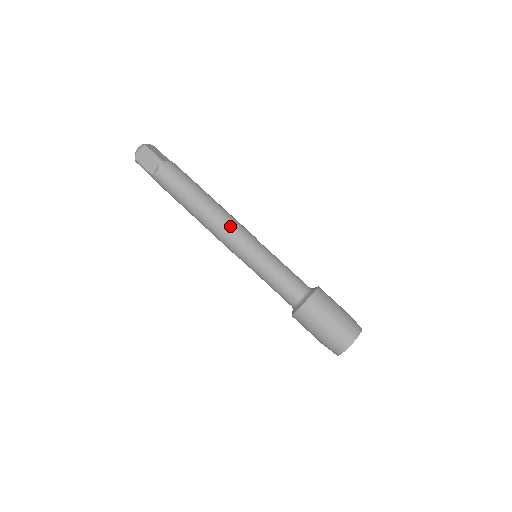
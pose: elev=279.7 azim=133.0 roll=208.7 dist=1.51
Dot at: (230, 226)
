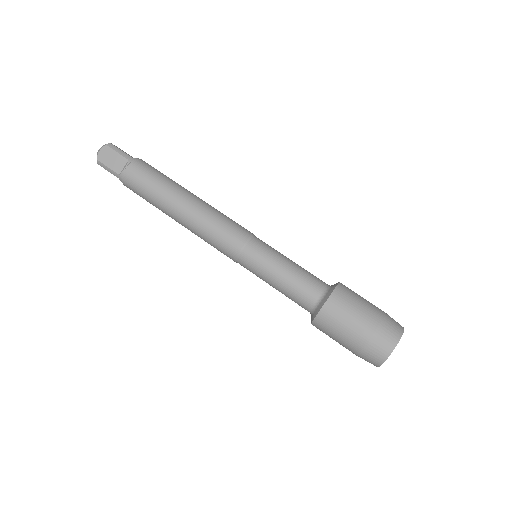
Dot at: (221, 220)
